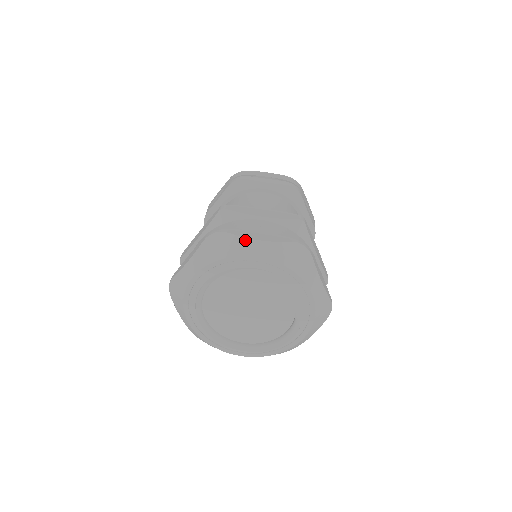
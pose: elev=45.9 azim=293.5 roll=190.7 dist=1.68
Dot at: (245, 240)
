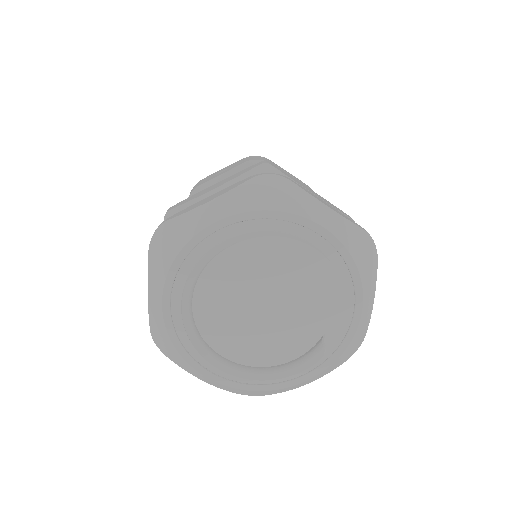
Dot at: (313, 199)
